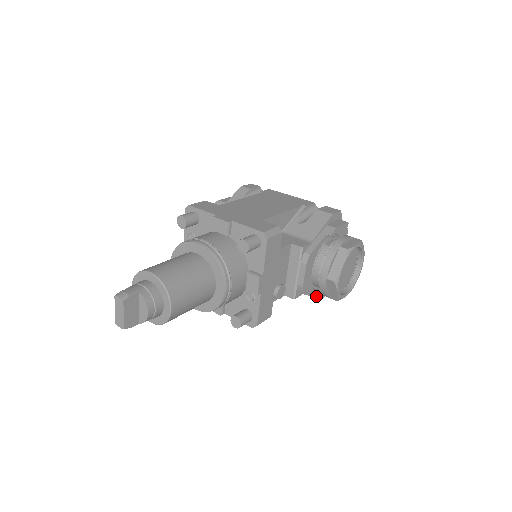
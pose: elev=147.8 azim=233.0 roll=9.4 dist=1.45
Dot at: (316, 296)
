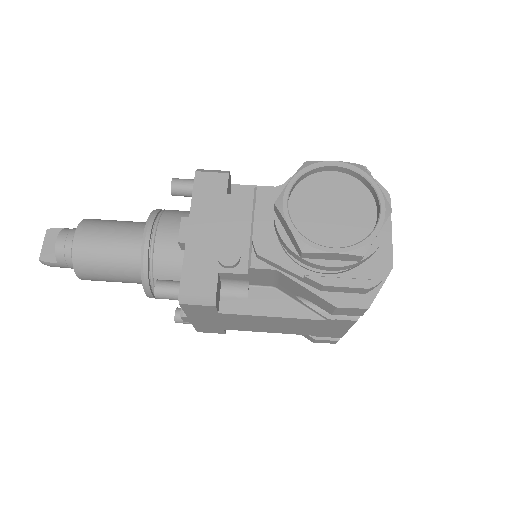
Dot at: (330, 299)
